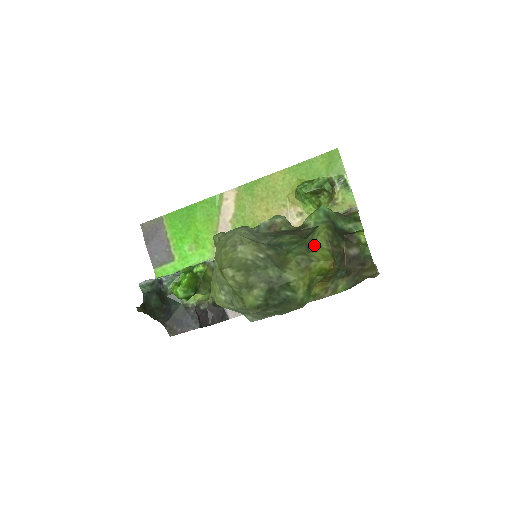
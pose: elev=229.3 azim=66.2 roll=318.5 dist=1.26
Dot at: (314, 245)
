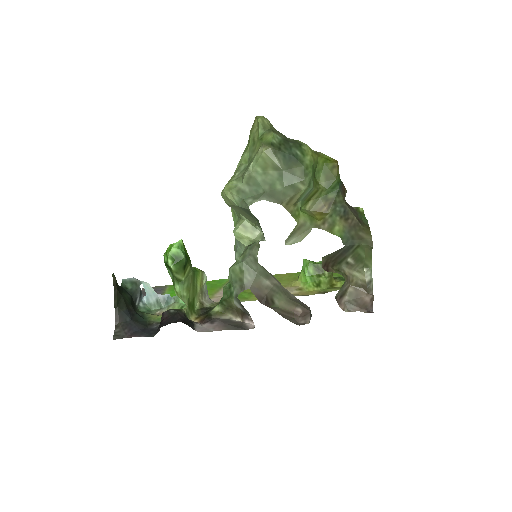
Dot at: occluded
